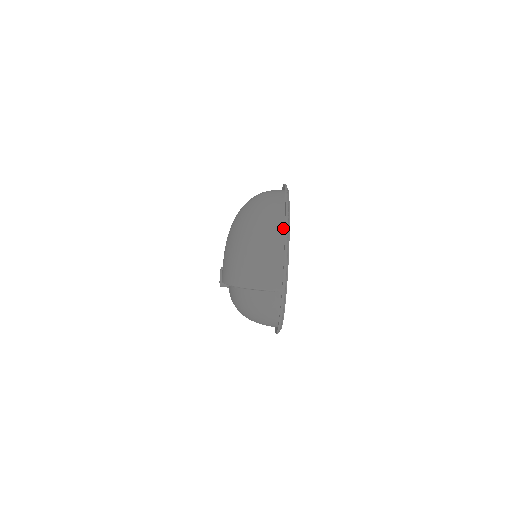
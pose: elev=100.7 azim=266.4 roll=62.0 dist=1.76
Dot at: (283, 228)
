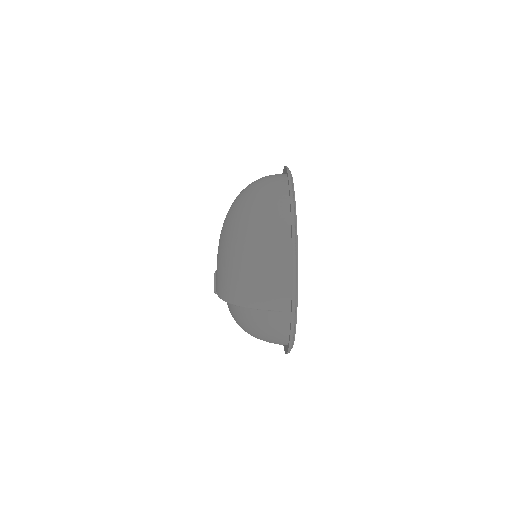
Dot at: (289, 229)
